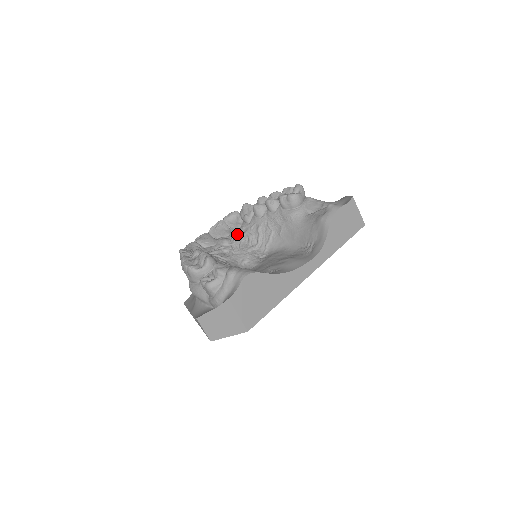
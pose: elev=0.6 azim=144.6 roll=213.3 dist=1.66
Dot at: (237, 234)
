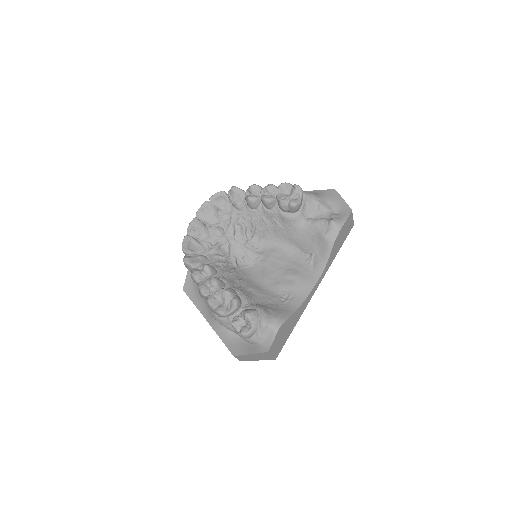
Dot at: (229, 223)
